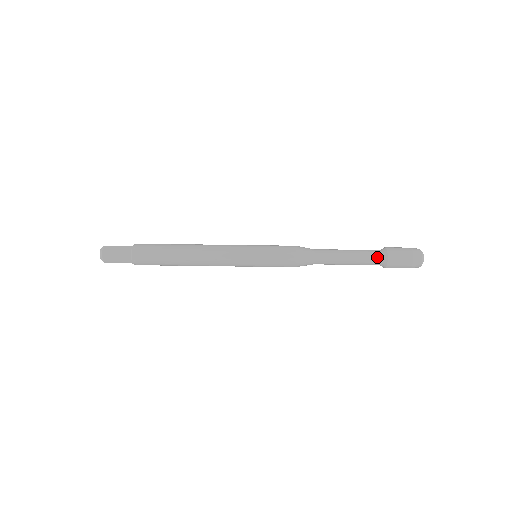
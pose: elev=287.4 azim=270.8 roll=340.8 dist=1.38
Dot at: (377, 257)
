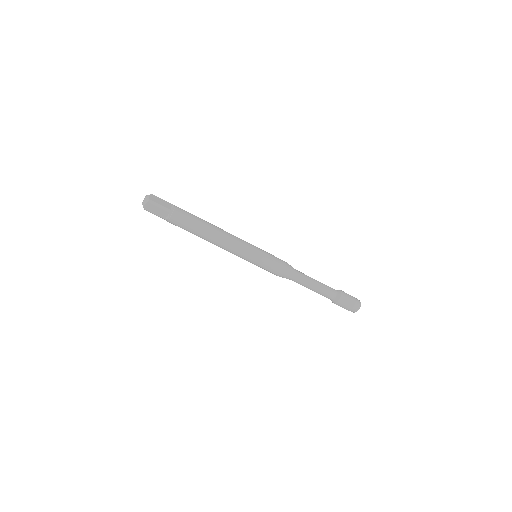
Dot at: (332, 297)
